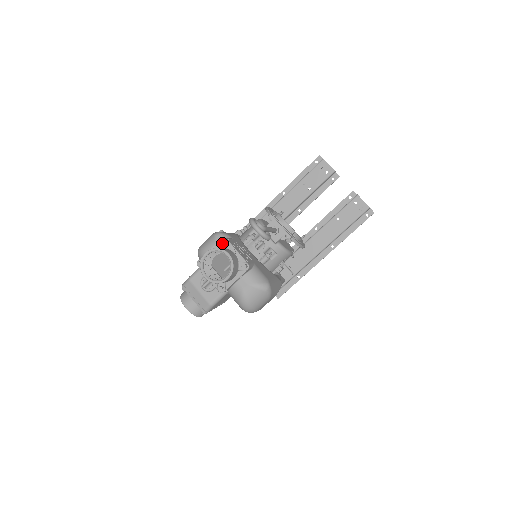
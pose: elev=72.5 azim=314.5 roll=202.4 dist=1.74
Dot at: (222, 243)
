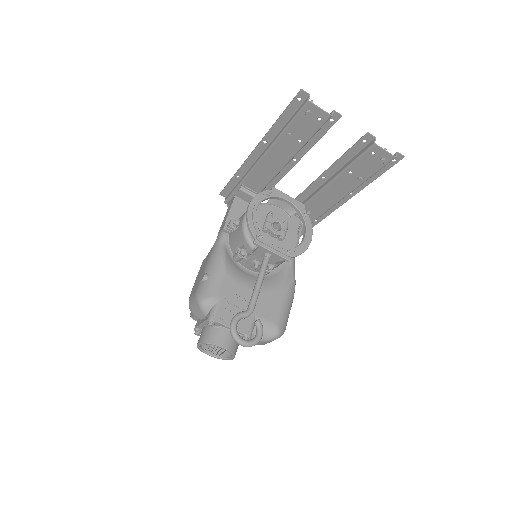
Dot at: (211, 327)
